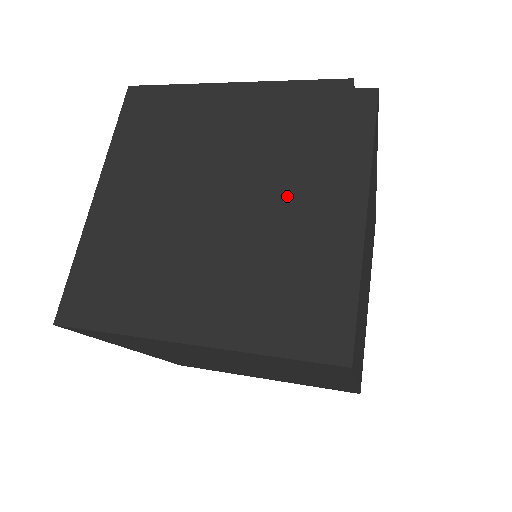
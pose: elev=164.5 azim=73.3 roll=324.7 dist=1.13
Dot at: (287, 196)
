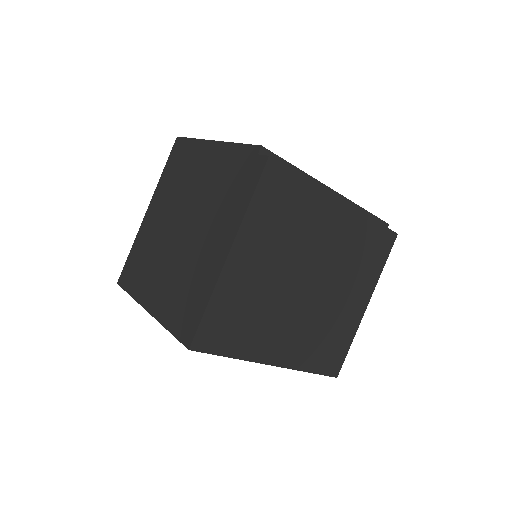
Dot at: (205, 232)
